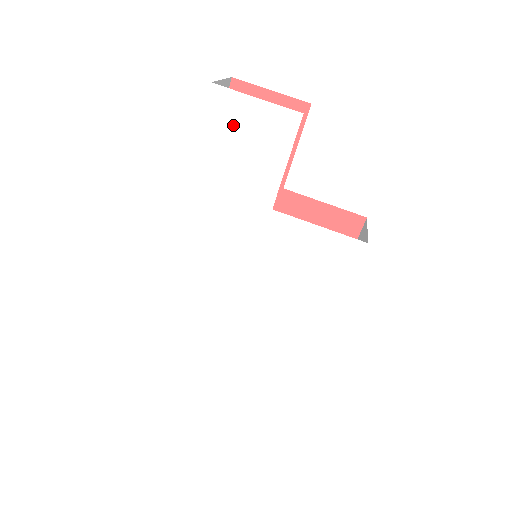
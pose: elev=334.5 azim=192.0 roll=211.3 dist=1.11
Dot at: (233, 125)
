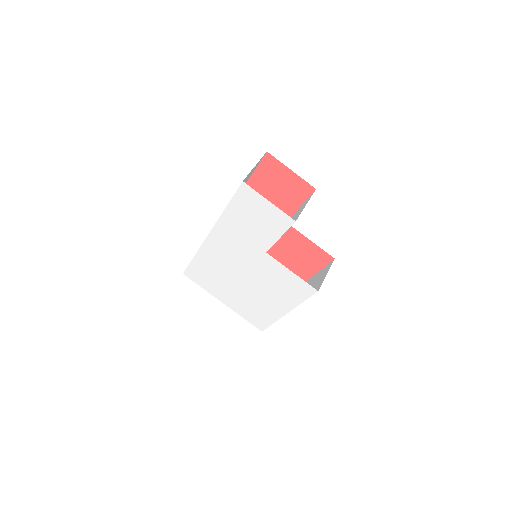
Dot at: (252, 206)
